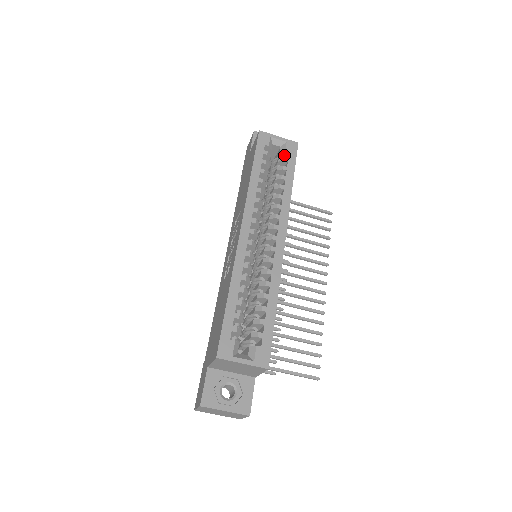
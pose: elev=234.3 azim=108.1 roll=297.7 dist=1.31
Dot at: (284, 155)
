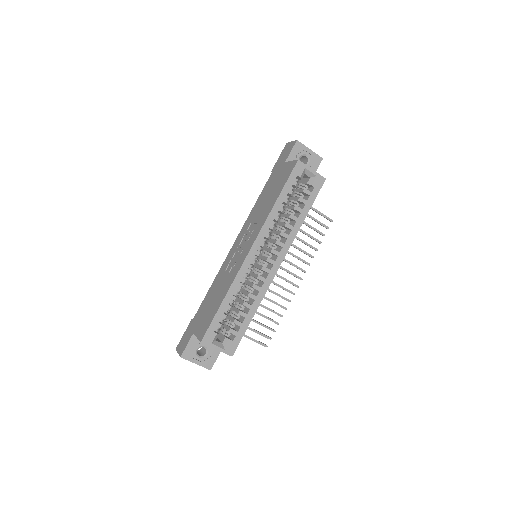
Dot at: (310, 186)
